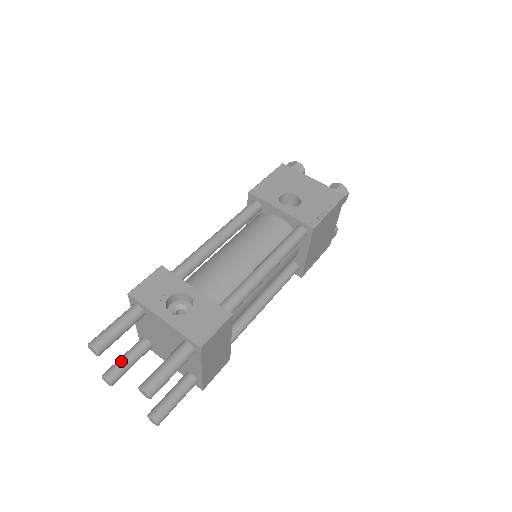
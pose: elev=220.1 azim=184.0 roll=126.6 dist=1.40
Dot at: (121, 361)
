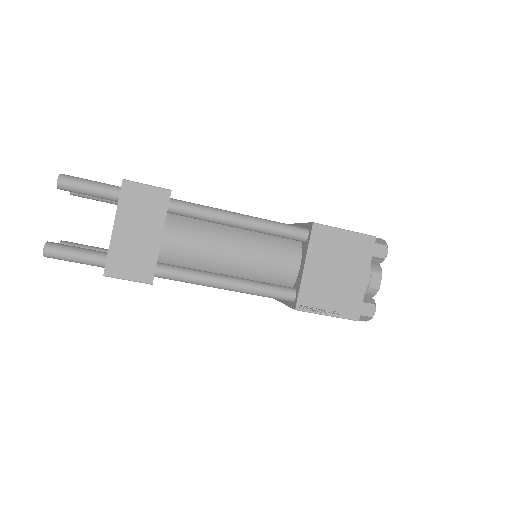
Dot at: occluded
